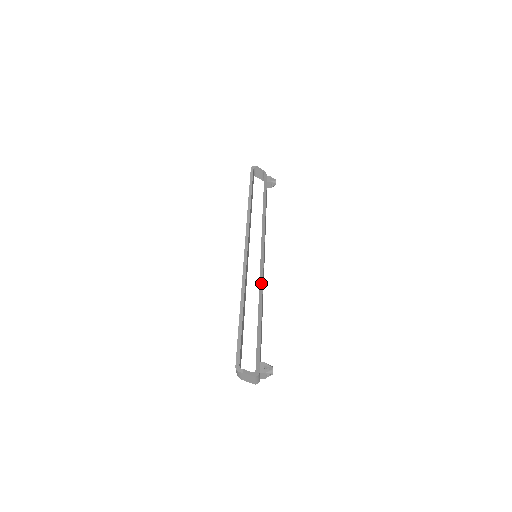
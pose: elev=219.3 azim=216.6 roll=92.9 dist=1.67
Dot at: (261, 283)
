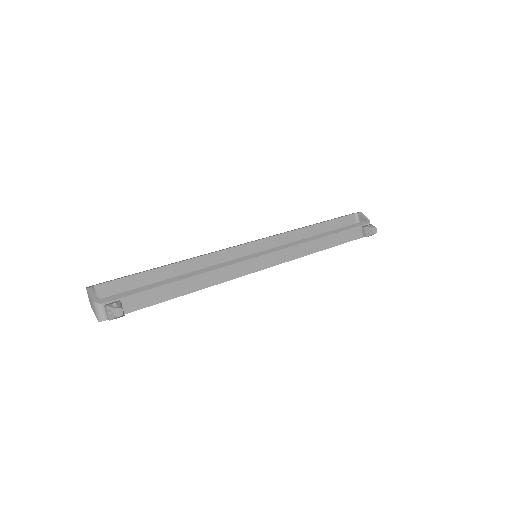
Dot at: (222, 265)
